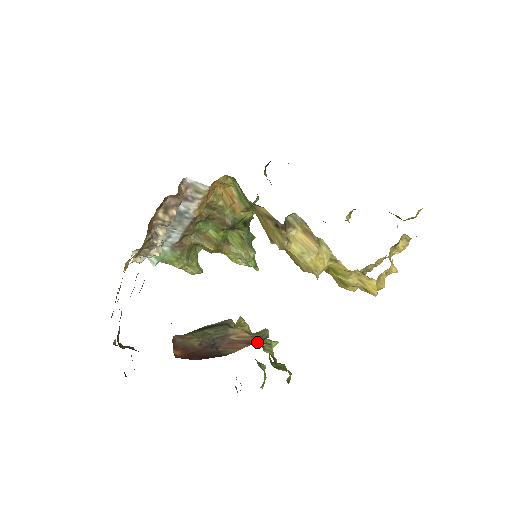
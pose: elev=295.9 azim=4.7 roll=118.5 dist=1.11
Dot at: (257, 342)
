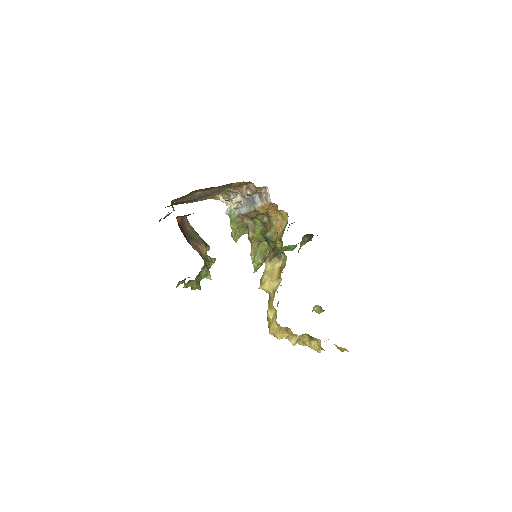
Dot at: (203, 258)
